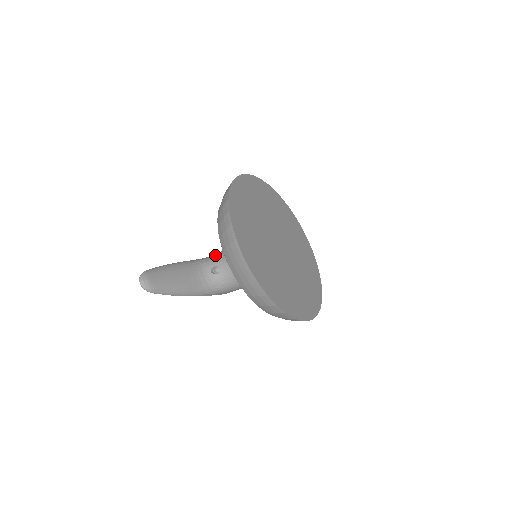
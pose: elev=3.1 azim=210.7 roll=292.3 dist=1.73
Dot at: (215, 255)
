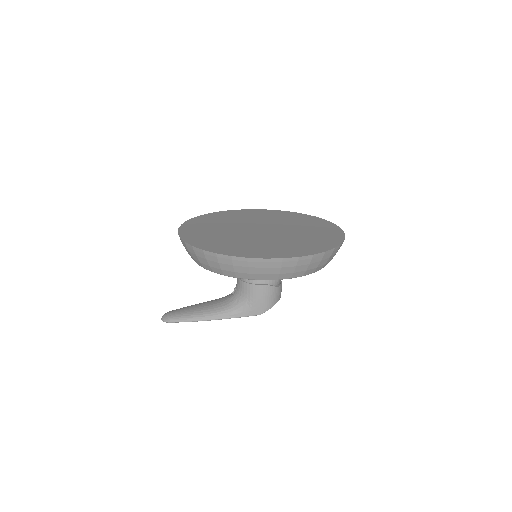
Dot at: occluded
